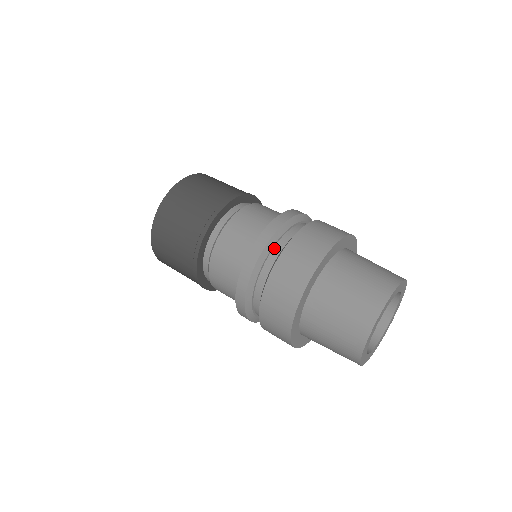
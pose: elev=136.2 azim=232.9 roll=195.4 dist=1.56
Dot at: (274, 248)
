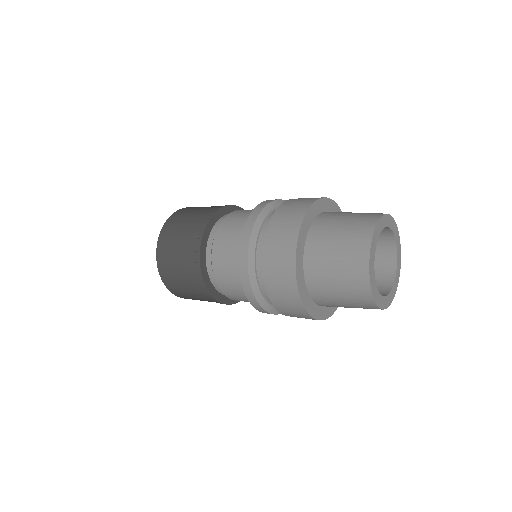
Dot at: (267, 219)
